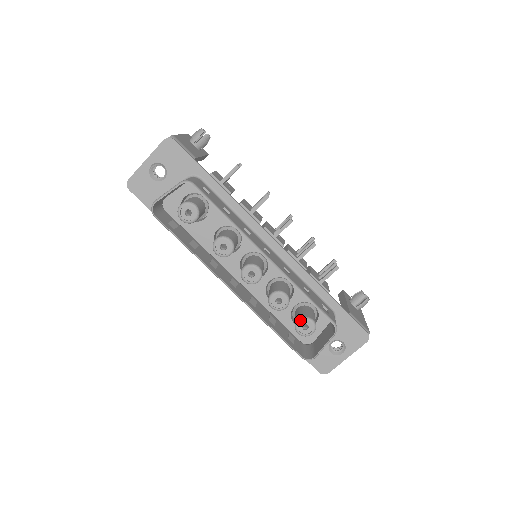
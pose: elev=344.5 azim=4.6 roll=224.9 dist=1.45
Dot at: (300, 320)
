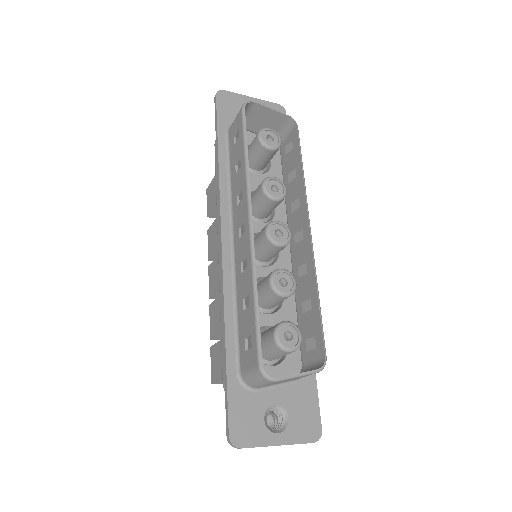
Dot at: (290, 322)
